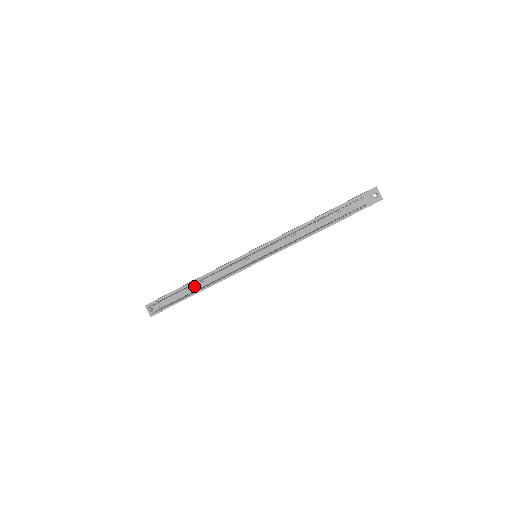
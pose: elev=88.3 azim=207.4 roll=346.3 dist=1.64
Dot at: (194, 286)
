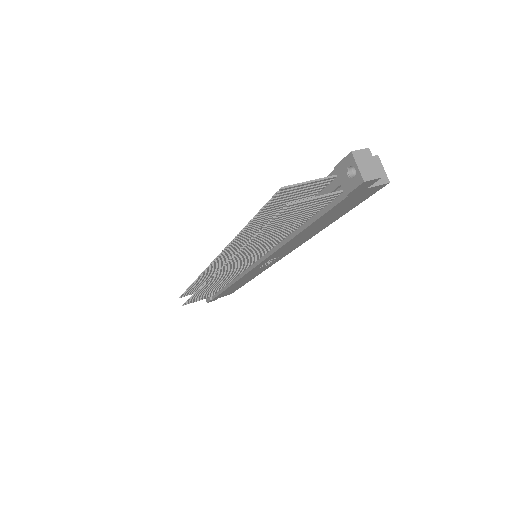
Dot at: occluded
